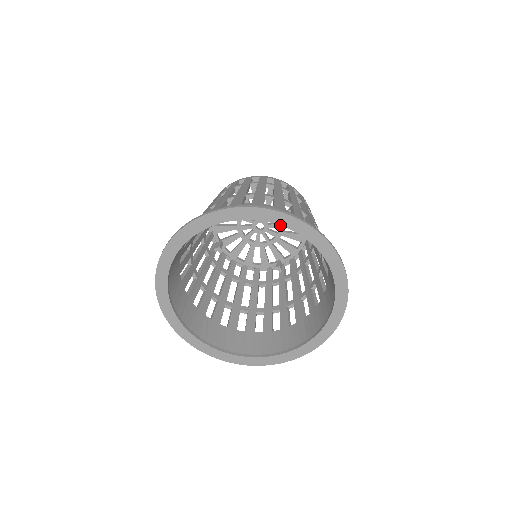
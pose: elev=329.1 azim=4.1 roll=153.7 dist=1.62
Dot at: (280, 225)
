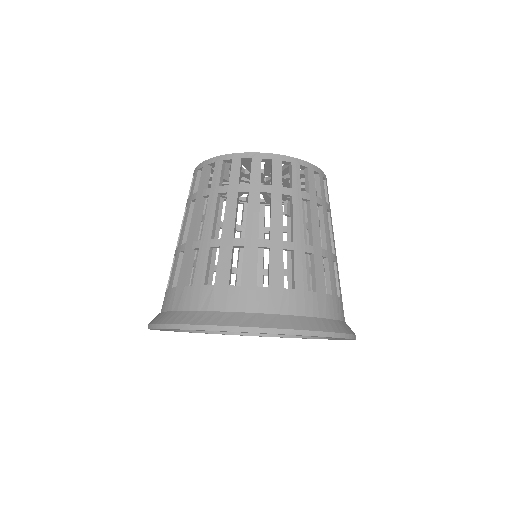
Dot at: occluded
